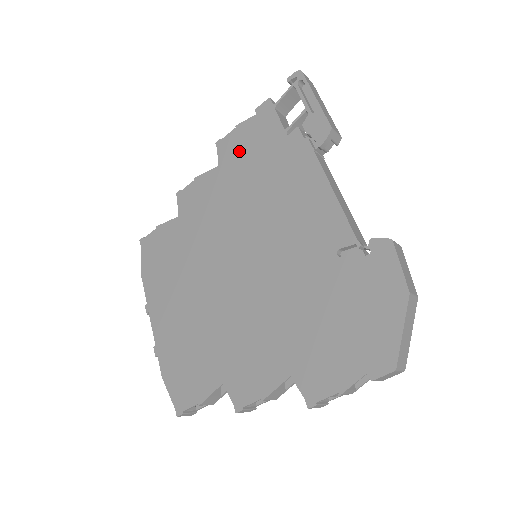
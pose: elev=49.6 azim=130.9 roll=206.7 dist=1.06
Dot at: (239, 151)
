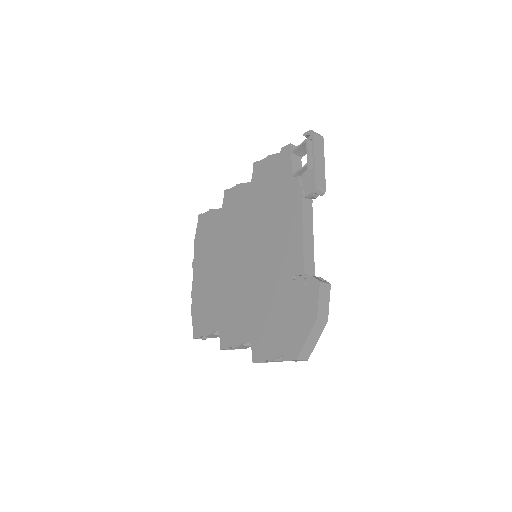
Dot at: (264, 177)
